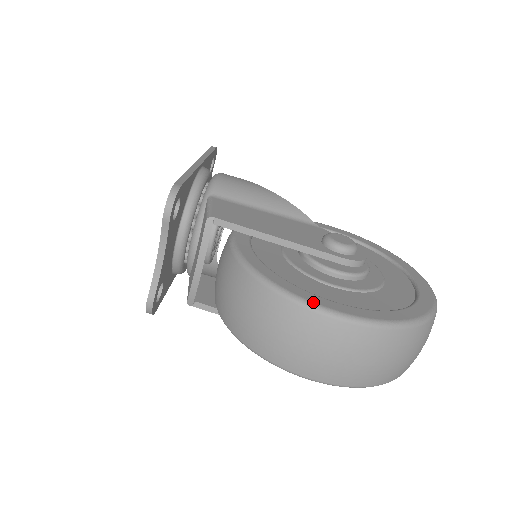
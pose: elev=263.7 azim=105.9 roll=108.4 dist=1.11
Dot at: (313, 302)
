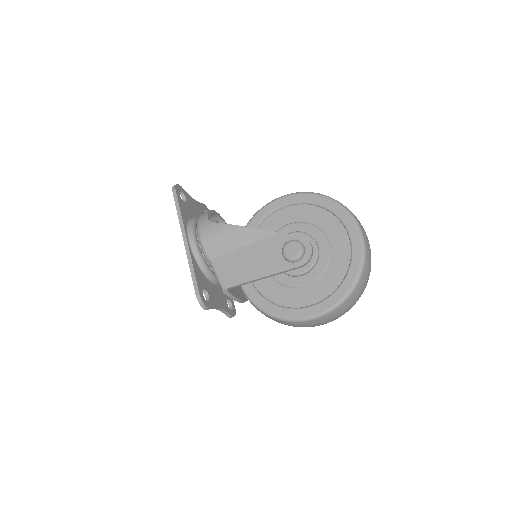
Dot at: (300, 318)
